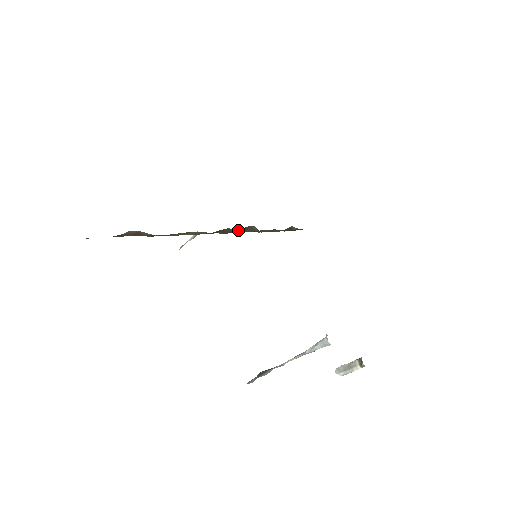
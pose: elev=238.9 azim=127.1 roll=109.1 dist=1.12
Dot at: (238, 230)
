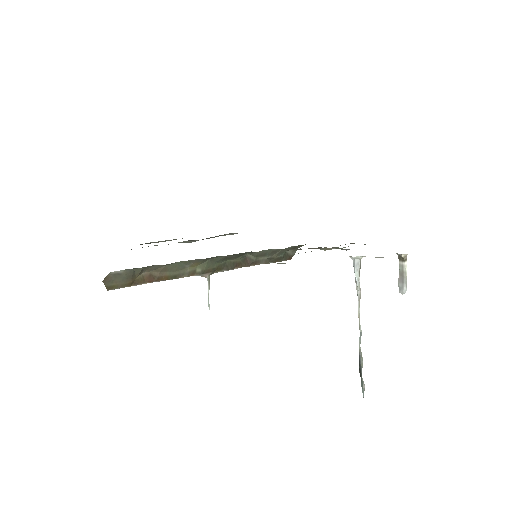
Dot at: (238, 262)
